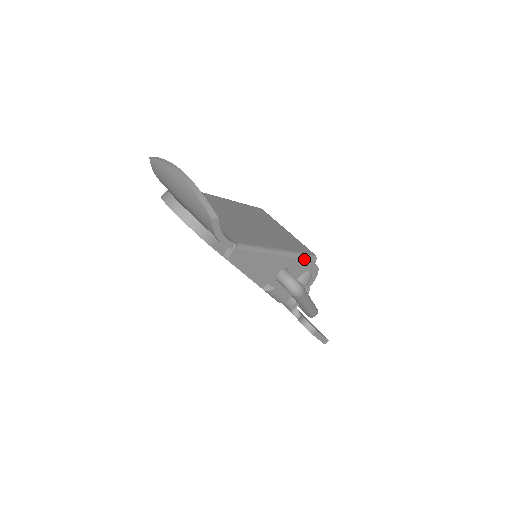
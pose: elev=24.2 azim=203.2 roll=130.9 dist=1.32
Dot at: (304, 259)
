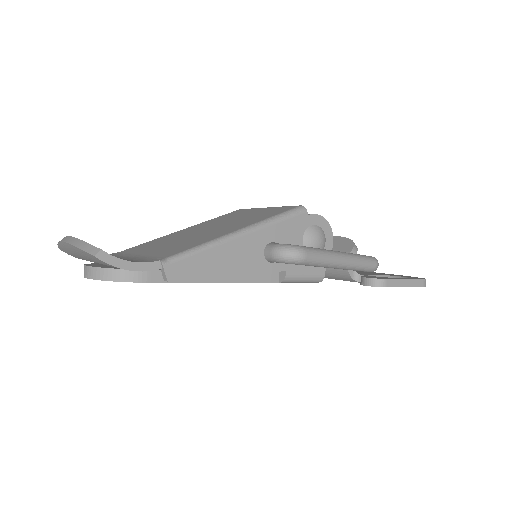
Dot at: (285, 219)
